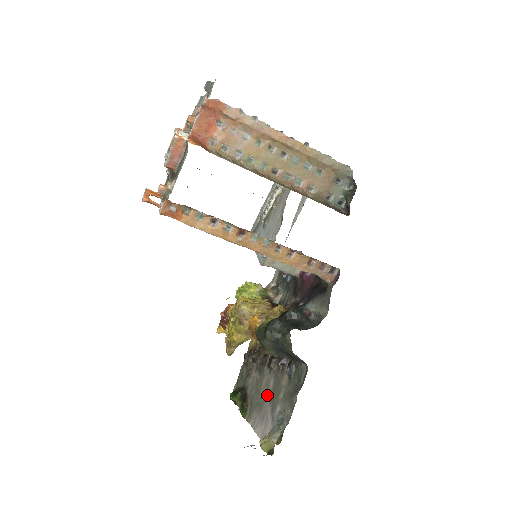
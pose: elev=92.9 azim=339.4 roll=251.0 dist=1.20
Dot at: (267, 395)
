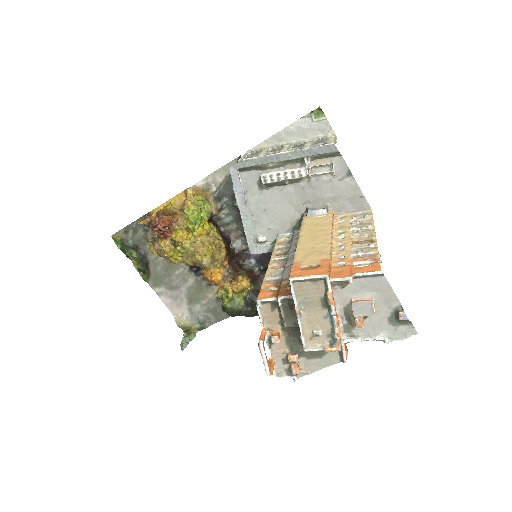
Dot at: (183, 286)
